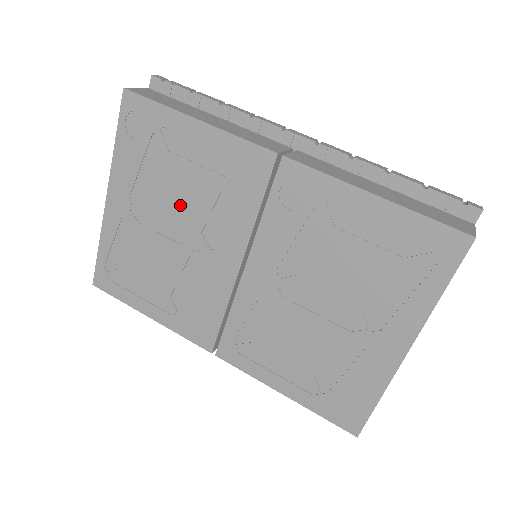
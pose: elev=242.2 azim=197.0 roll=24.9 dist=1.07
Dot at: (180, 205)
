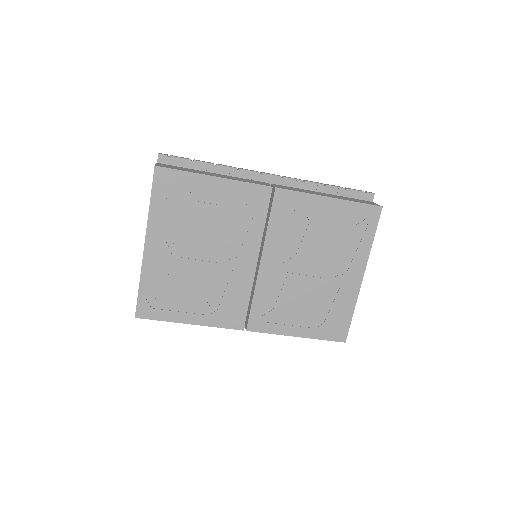
Dot at: (208, 235)
